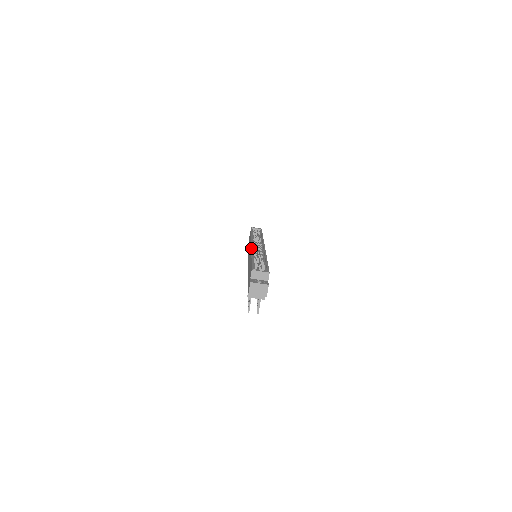
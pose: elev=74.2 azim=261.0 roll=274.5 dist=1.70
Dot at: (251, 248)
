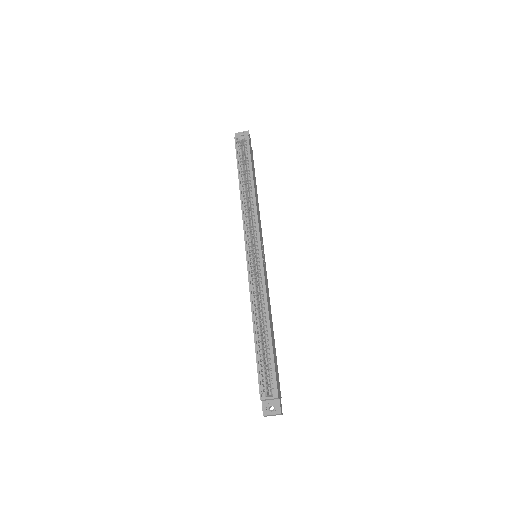
Dot at: occluded
